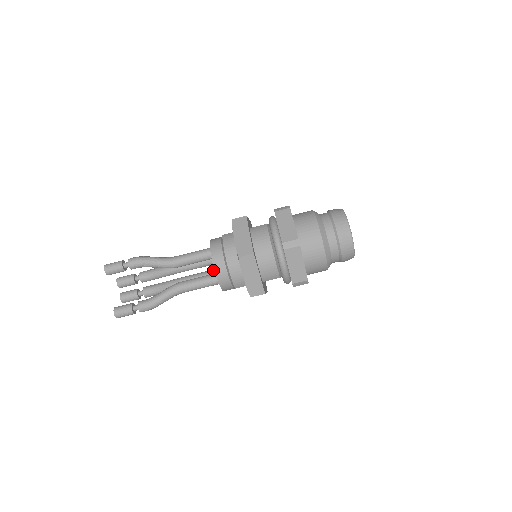
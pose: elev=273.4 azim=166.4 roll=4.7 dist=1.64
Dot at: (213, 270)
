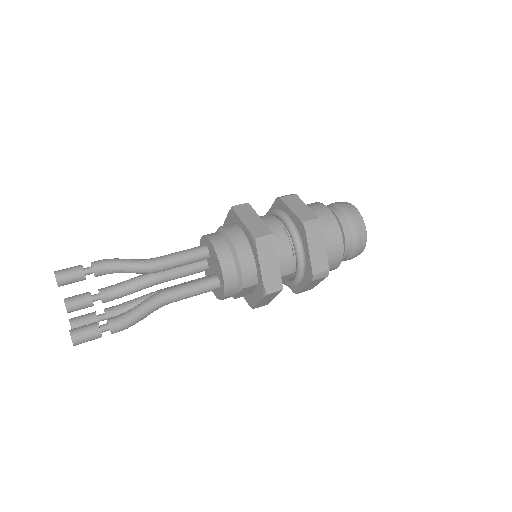
Dot at: (203, 277)
